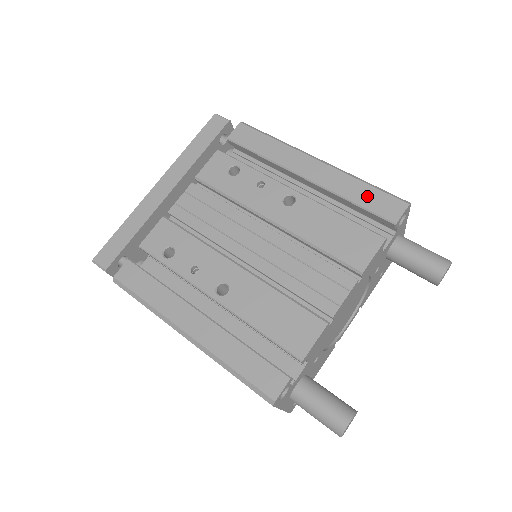
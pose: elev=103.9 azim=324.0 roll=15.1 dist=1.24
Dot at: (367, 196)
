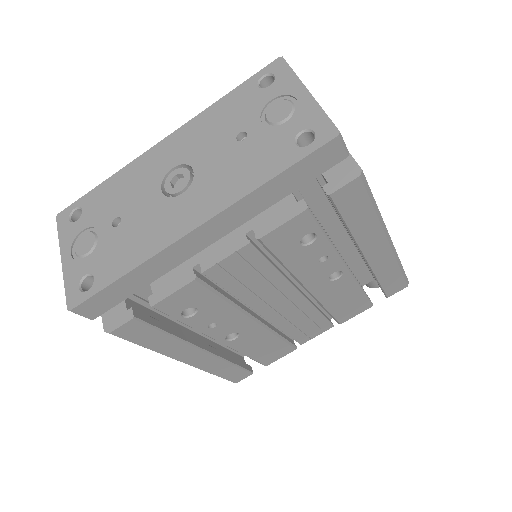
Dot at: (391, 279)
